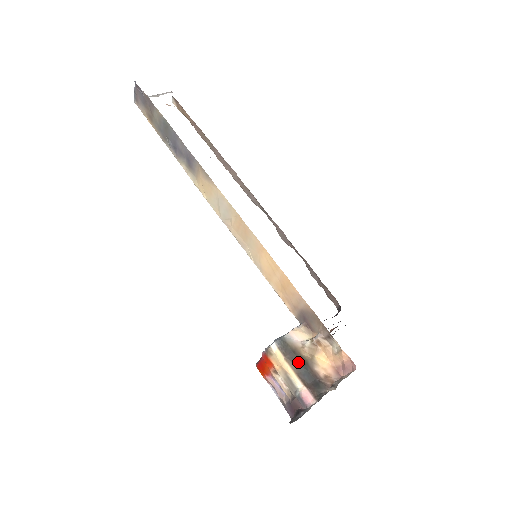
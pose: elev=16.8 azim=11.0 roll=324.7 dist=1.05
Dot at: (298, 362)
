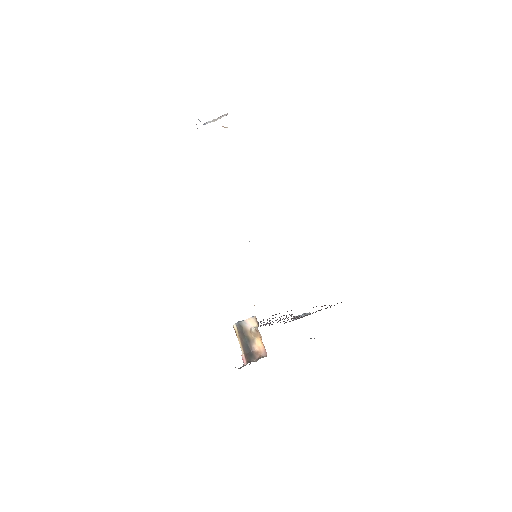
Dot at: (244, 339)
